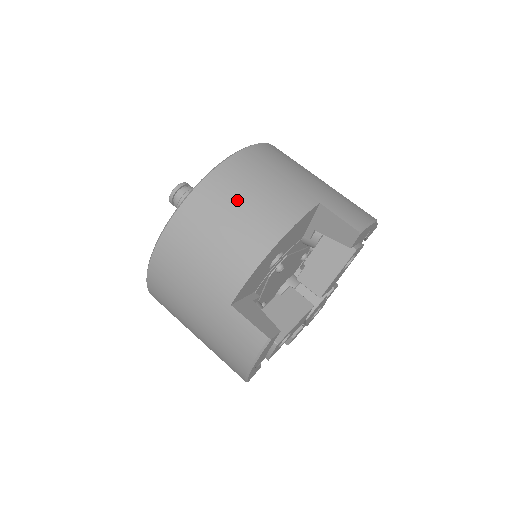
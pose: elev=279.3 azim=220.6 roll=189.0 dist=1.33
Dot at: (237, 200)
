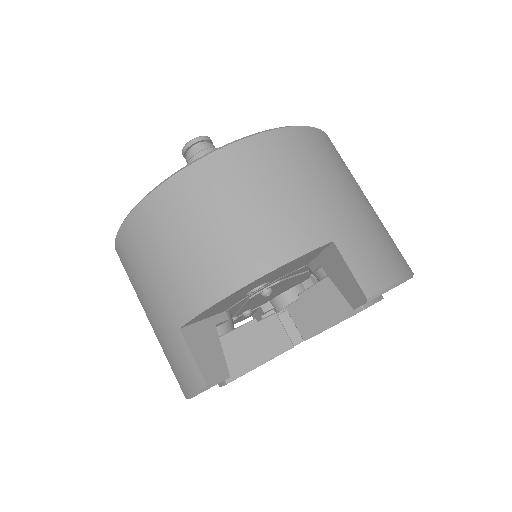
Dot at: (225, 205)
